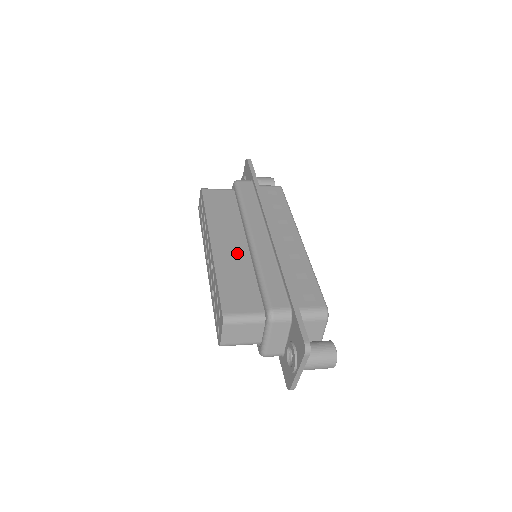
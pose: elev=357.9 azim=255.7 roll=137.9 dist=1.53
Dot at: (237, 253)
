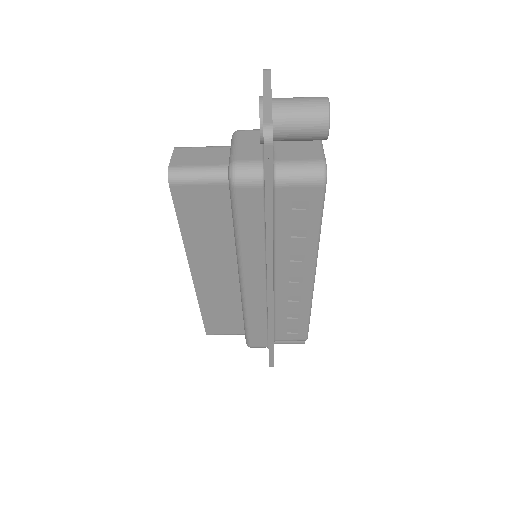
Dot at: occluded
